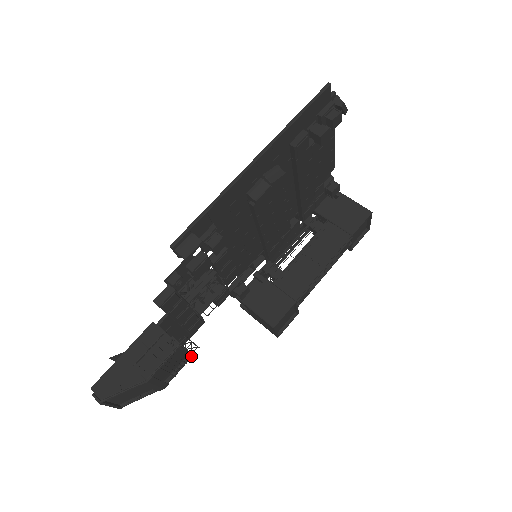
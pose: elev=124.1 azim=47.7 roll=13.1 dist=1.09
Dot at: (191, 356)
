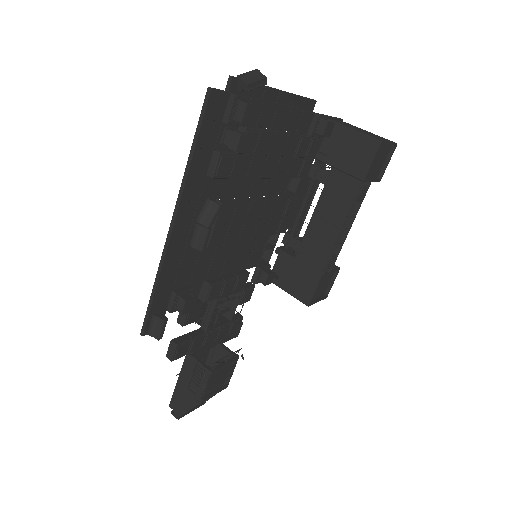
Dot at: (236, 360)
